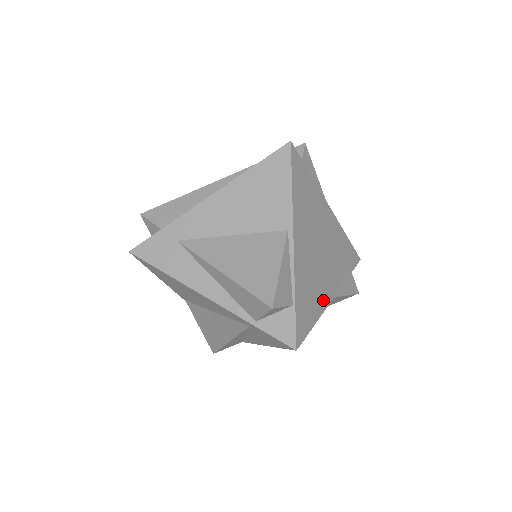
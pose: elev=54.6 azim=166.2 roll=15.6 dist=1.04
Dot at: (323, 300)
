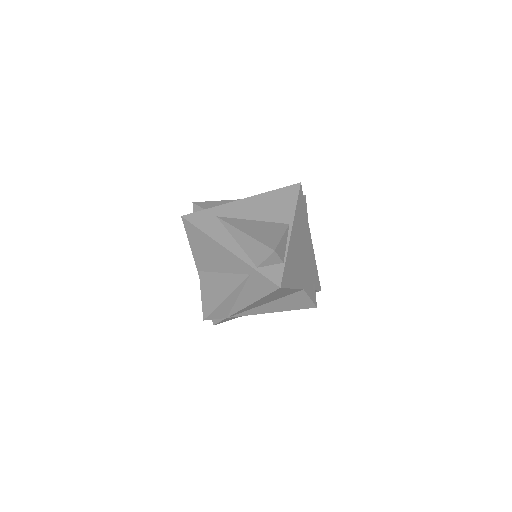
Dot at: (298, 282)
